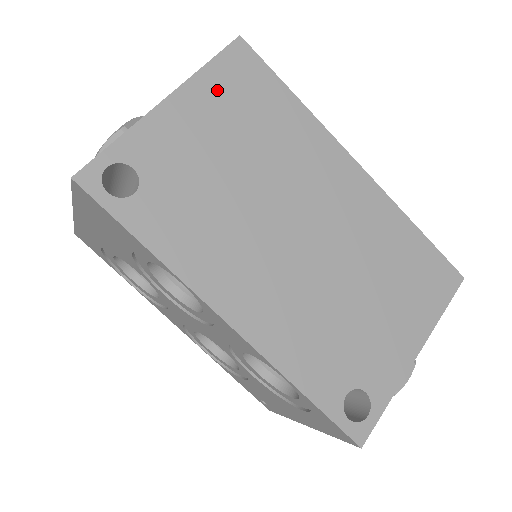
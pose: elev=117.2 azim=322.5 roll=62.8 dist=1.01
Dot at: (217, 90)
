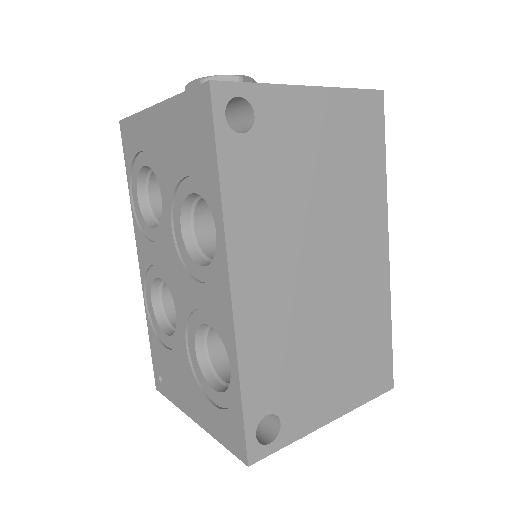
Dot at: (345, 113)
